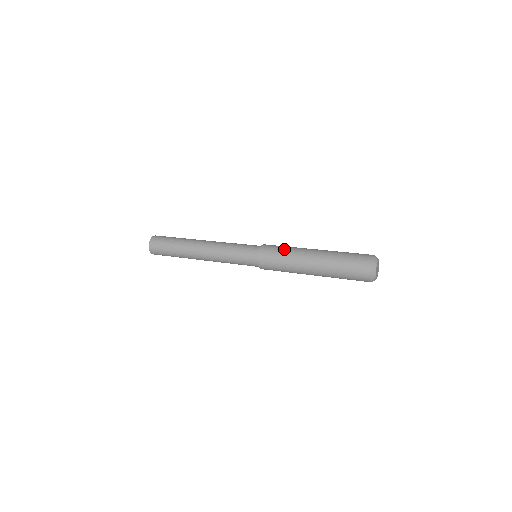
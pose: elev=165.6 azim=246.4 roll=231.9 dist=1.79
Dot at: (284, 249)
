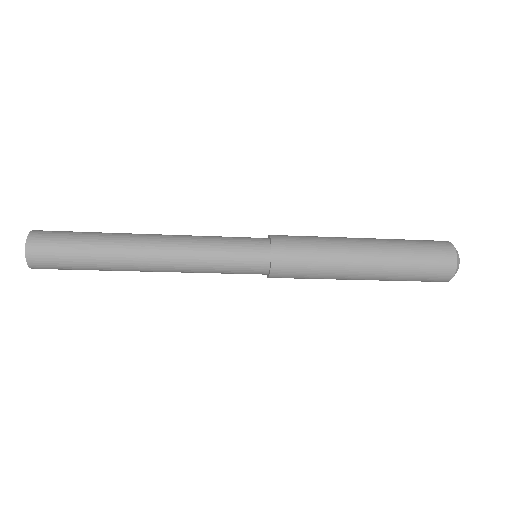
Dot at: (315, 248)
